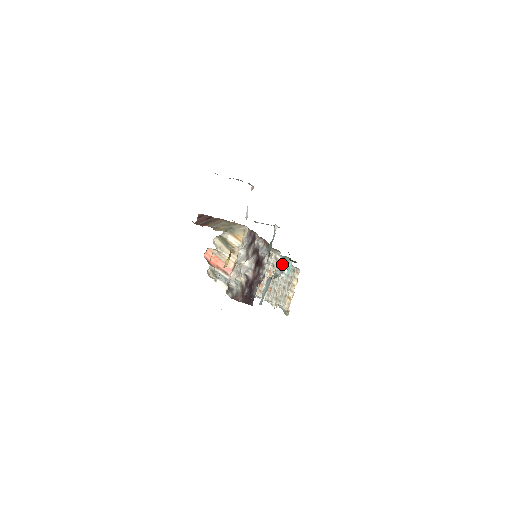
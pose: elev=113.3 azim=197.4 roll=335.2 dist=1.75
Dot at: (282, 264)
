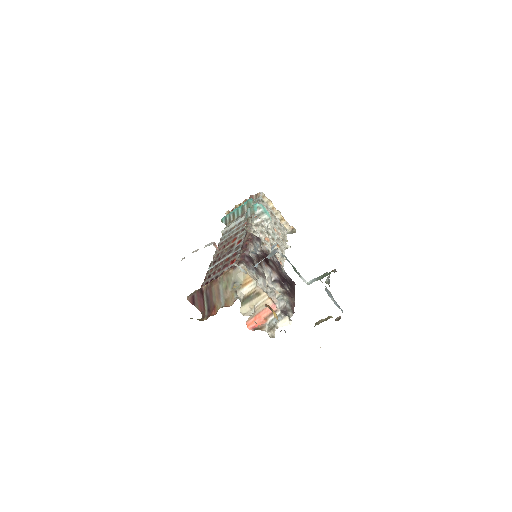
Dot at: occluded
